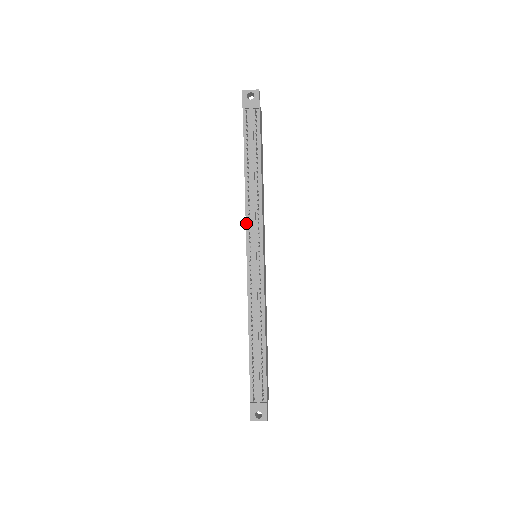
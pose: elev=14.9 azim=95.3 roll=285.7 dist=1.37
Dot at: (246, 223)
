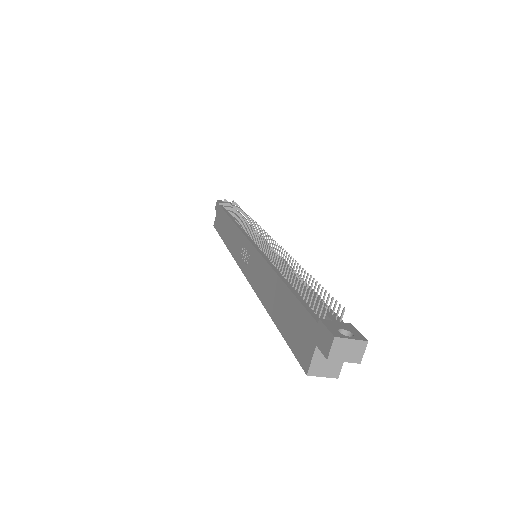
Dot at: (241, 230)
